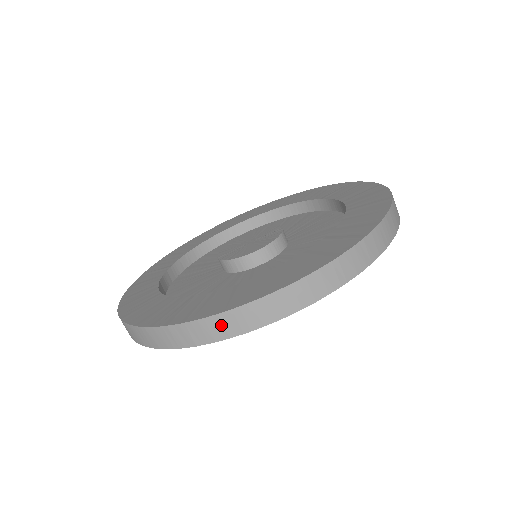
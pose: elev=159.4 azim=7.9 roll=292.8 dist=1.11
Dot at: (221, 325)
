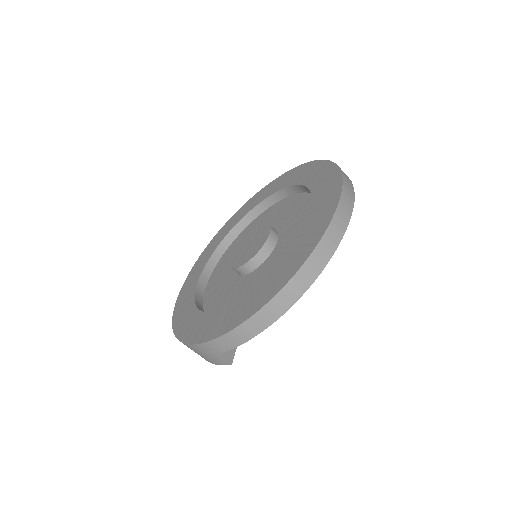
Dot at: (340, 219)
